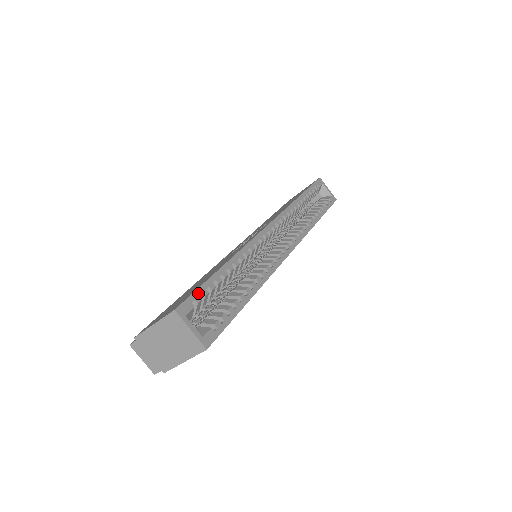
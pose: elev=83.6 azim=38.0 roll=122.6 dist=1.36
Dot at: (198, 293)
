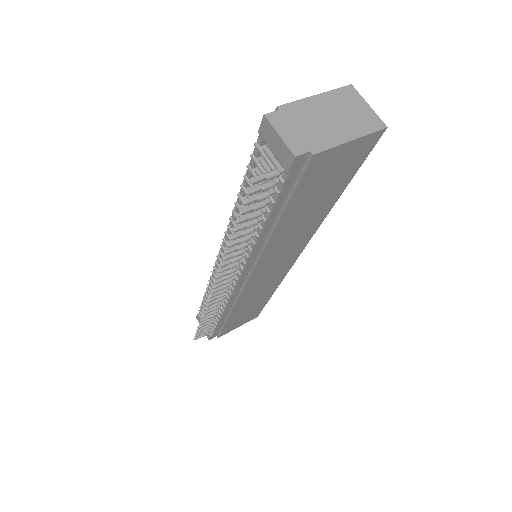
Dot at: occluded
